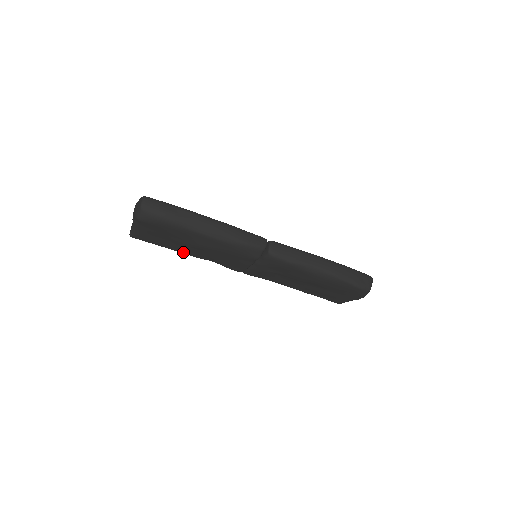
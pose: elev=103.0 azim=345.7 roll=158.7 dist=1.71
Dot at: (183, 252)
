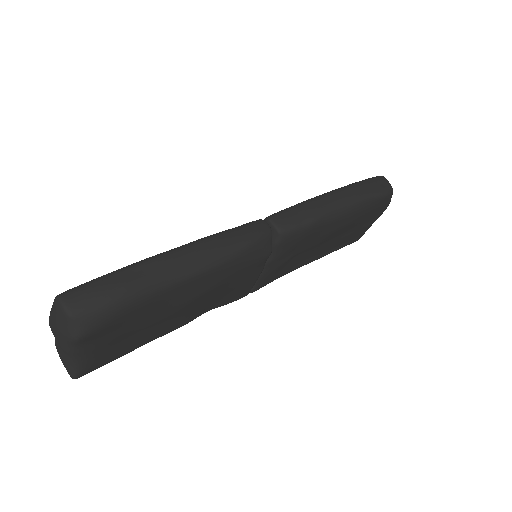
Dot at: (165, 332)
